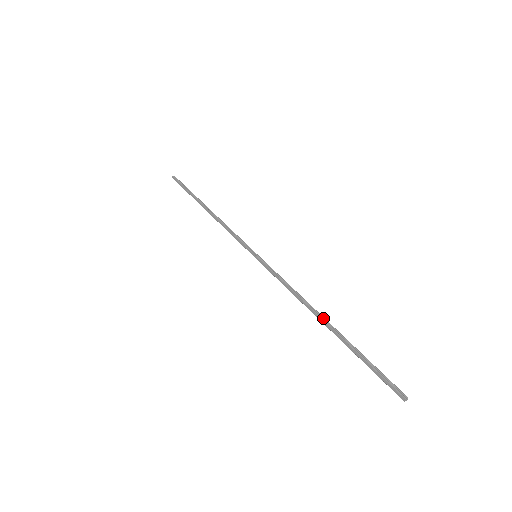
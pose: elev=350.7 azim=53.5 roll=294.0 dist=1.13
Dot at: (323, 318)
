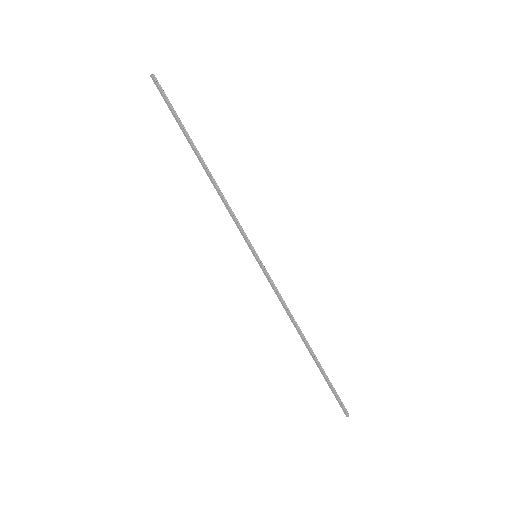
Dot at: (307, 342)
